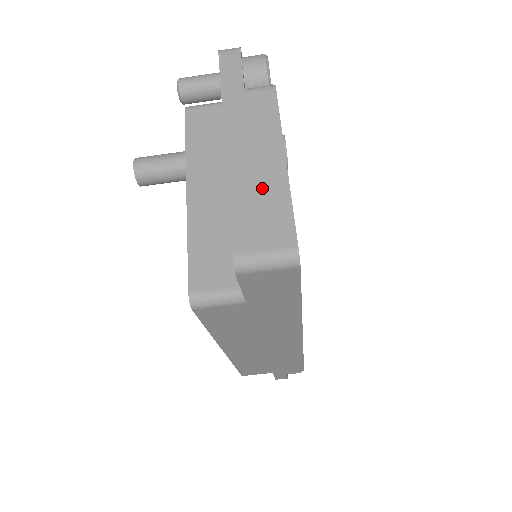
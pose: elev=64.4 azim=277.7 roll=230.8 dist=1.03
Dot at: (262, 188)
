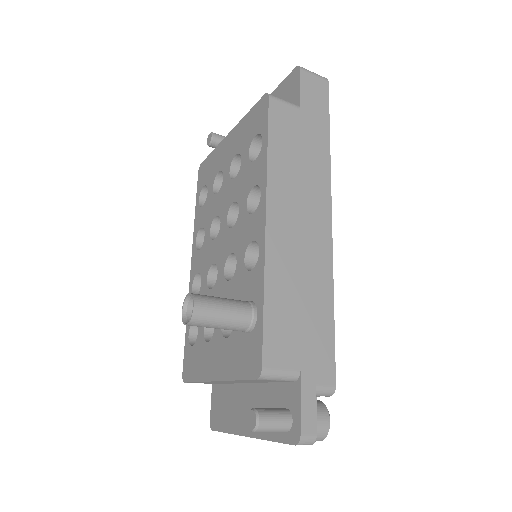
Dot at: occluded
